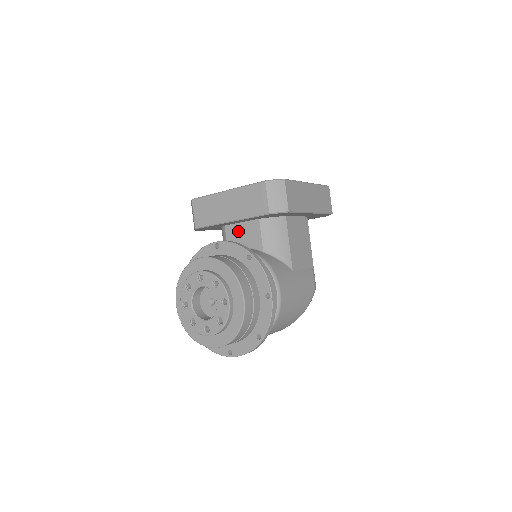
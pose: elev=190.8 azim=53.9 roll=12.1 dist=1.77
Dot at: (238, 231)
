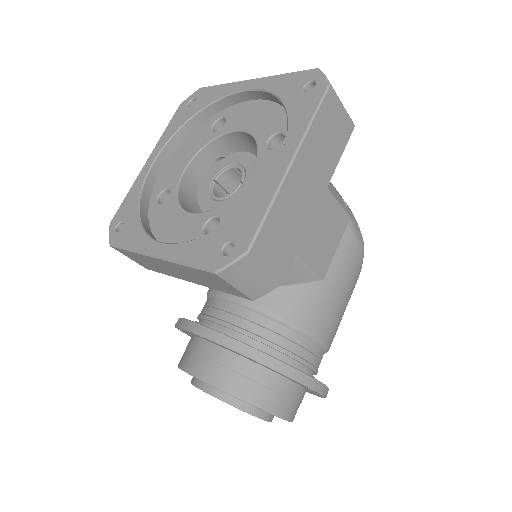
Dot at: occluded
